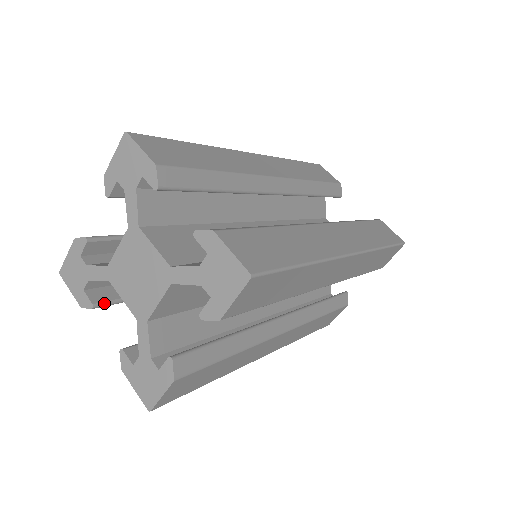
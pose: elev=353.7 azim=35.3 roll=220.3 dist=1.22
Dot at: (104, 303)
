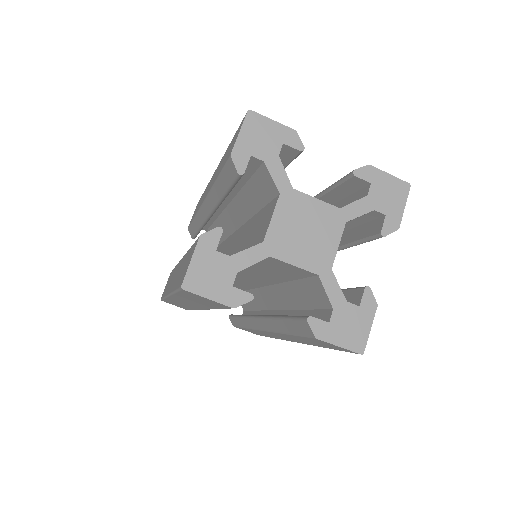
Dot at: occluded
